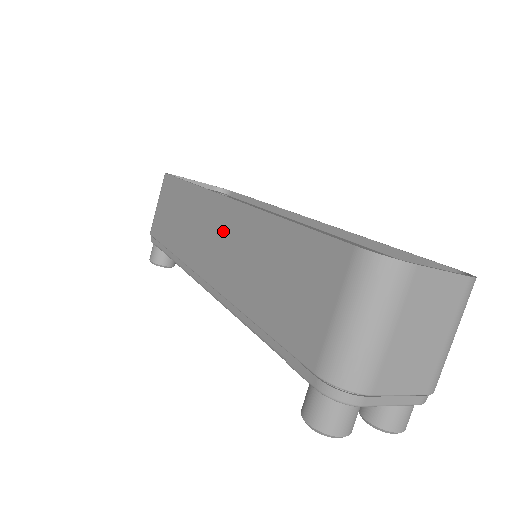
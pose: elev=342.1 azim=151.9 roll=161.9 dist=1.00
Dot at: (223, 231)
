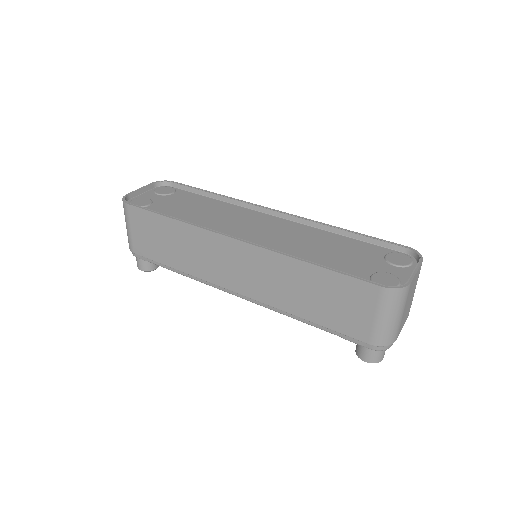
Dot at: (246, 264)
